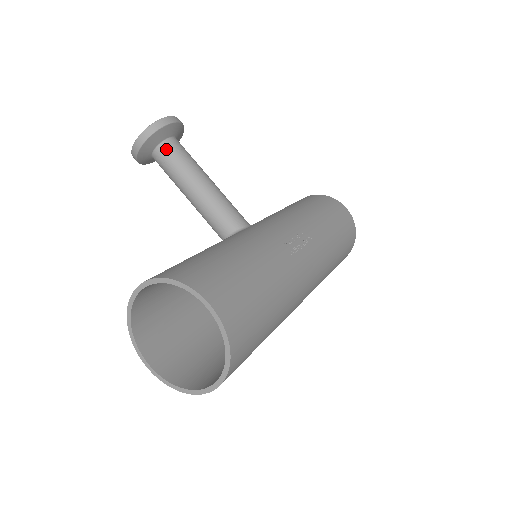
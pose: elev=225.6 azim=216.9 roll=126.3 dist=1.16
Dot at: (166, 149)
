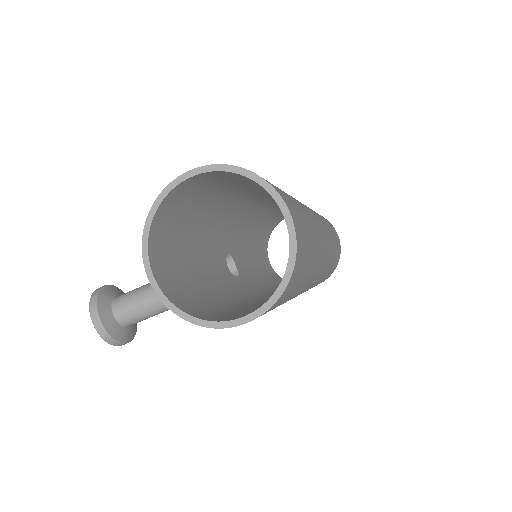
Dot at: (119, 301)
